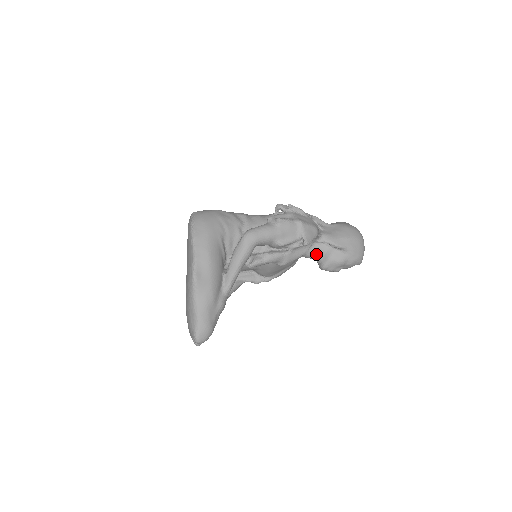
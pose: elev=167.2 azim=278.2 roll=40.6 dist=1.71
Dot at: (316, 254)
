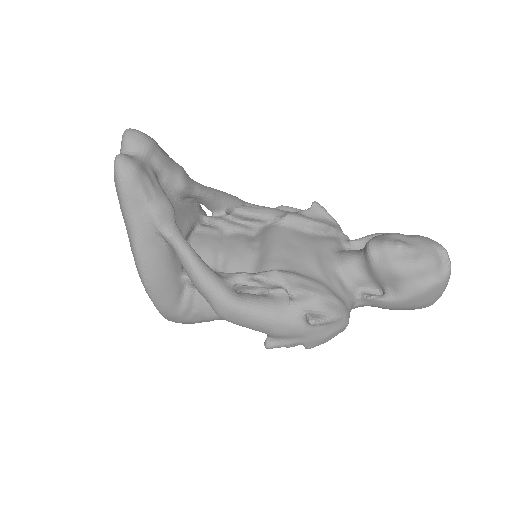
Dot at: (354, 252)
